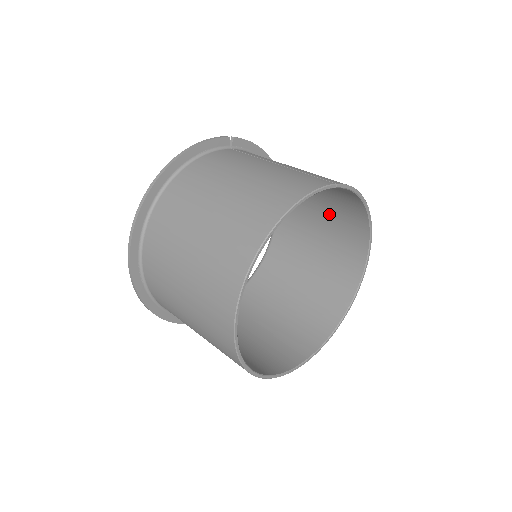
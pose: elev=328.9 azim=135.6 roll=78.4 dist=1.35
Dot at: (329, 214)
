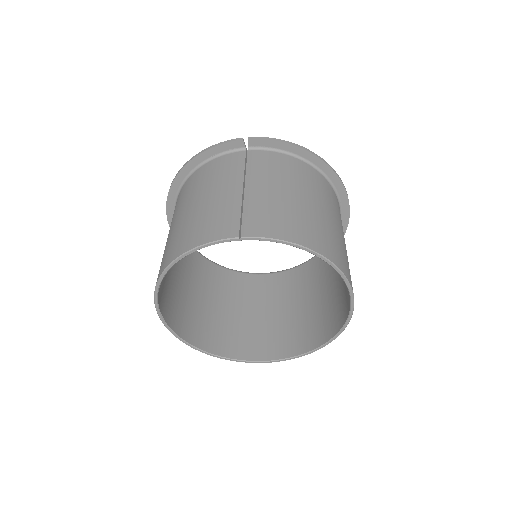
Dot at: occluded
